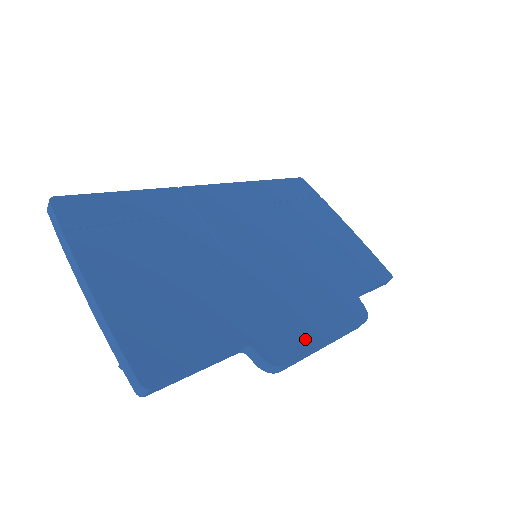
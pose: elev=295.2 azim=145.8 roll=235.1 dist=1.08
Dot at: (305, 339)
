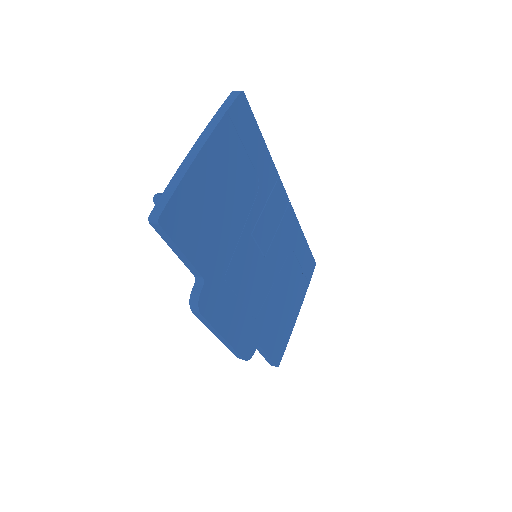
Dot at: (220, 320)
